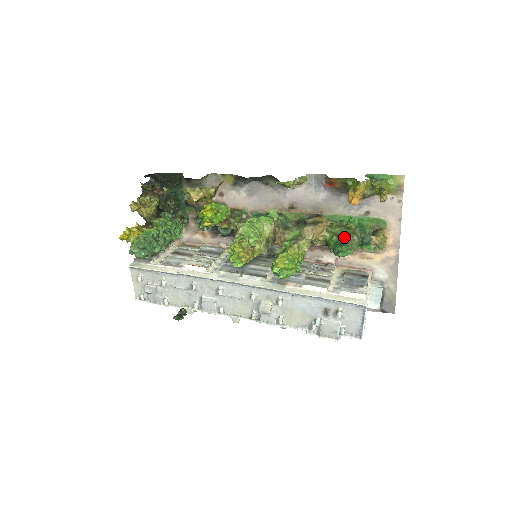
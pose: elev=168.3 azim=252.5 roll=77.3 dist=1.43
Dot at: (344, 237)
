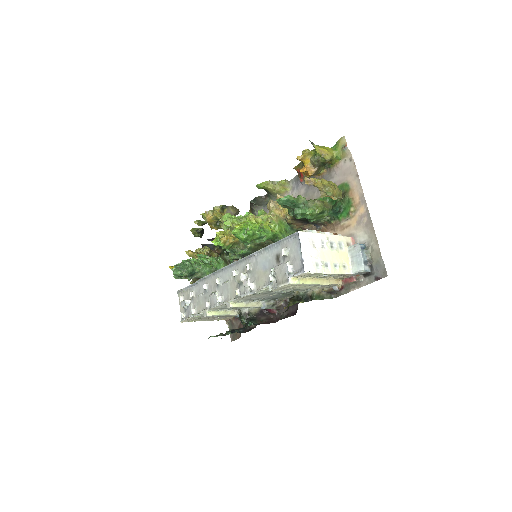
Dot at: occluded
